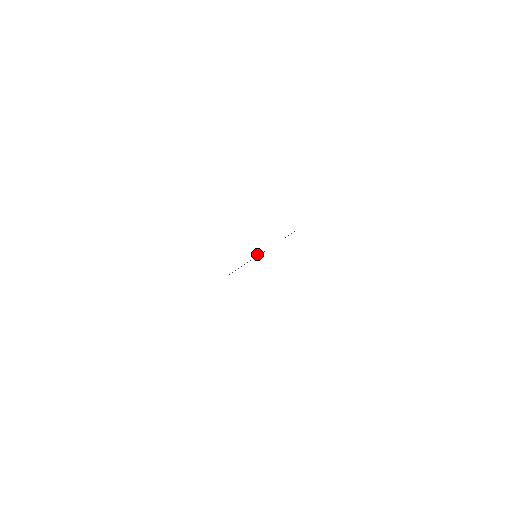
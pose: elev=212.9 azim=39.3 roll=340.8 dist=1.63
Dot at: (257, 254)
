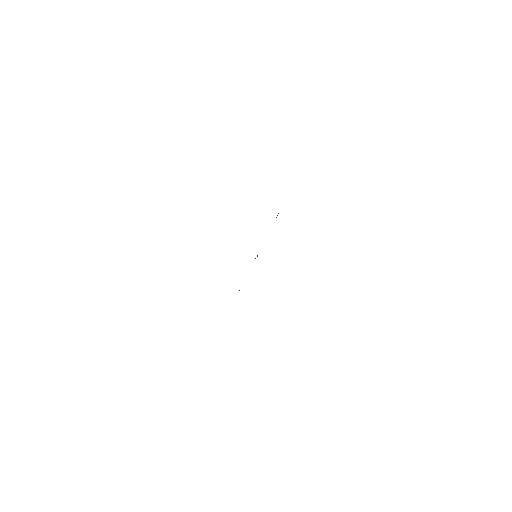
Dot at: occluded
